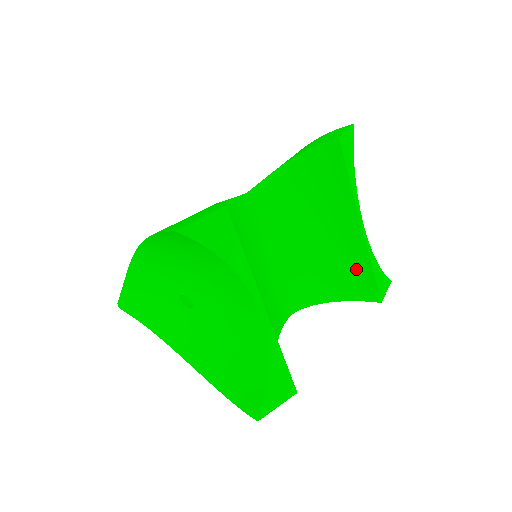
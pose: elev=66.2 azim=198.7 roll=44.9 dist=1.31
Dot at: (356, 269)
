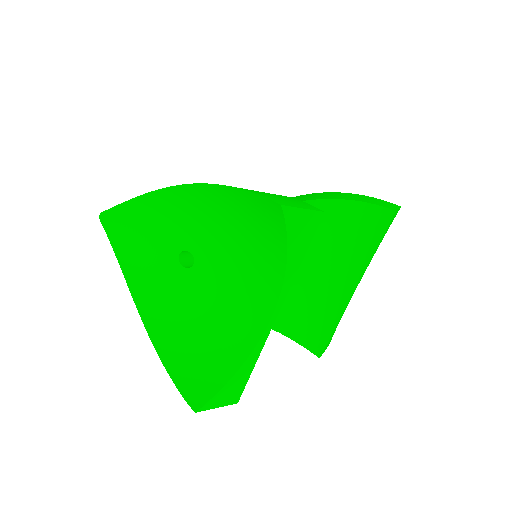
Dot at: (321, 319)
